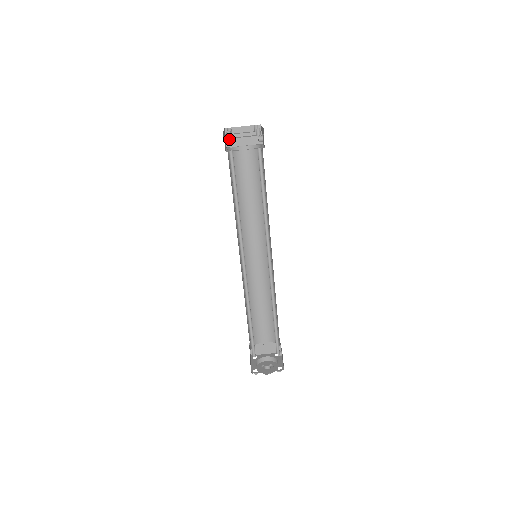
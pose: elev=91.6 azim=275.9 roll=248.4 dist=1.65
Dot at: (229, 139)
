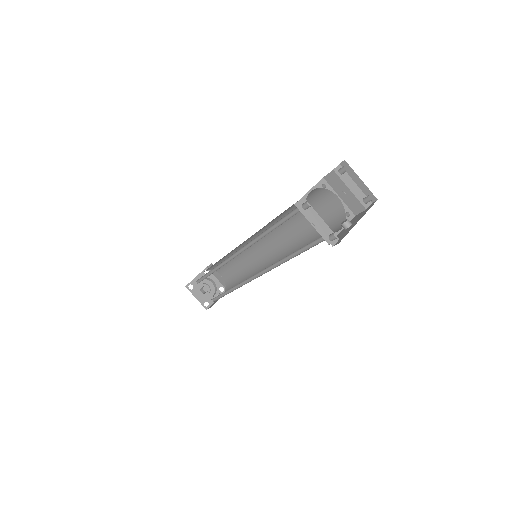
Dot at: (333, 176)
